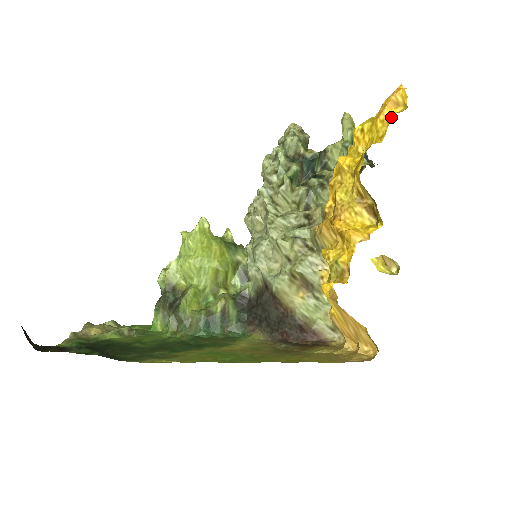
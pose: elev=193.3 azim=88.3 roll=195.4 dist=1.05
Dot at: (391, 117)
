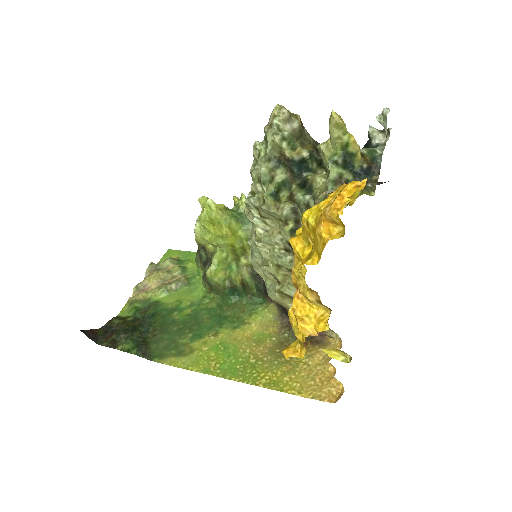
Dot at: (325, 241)
